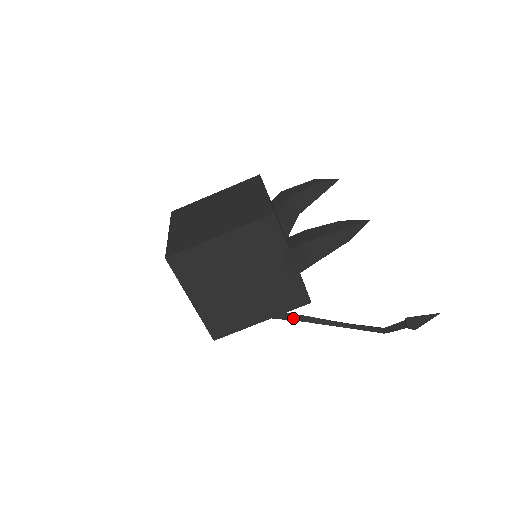
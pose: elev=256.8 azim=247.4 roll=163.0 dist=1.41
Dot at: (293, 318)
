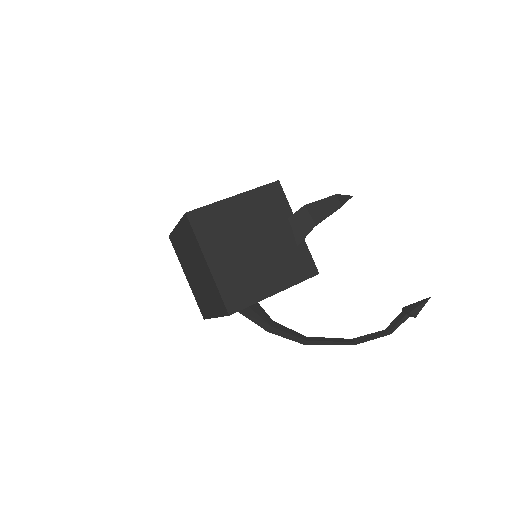
Dot at: (295, 334)
